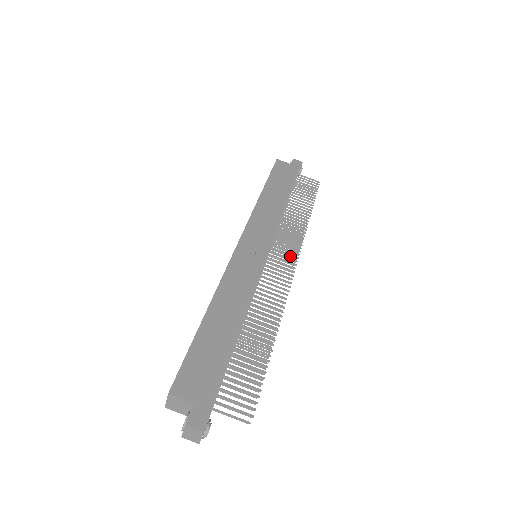
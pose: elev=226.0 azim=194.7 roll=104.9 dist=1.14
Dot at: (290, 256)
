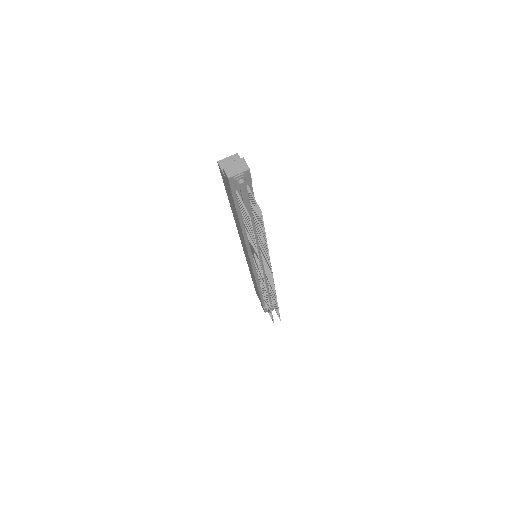
Dot at: occluded
